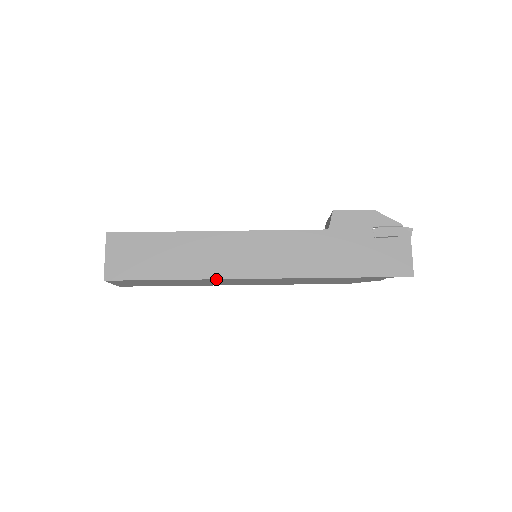
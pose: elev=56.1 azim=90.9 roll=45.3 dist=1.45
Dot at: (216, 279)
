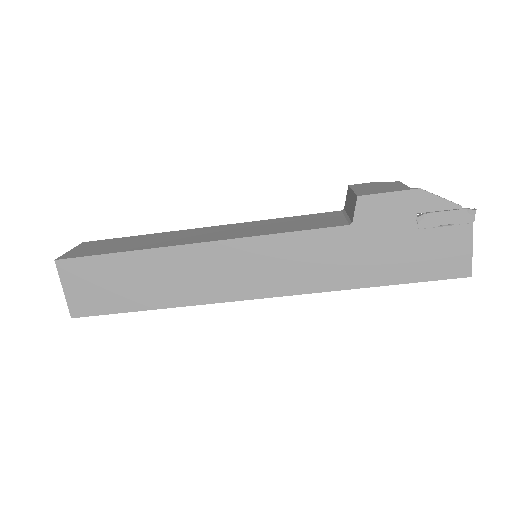
Dot at: (208, 303)
